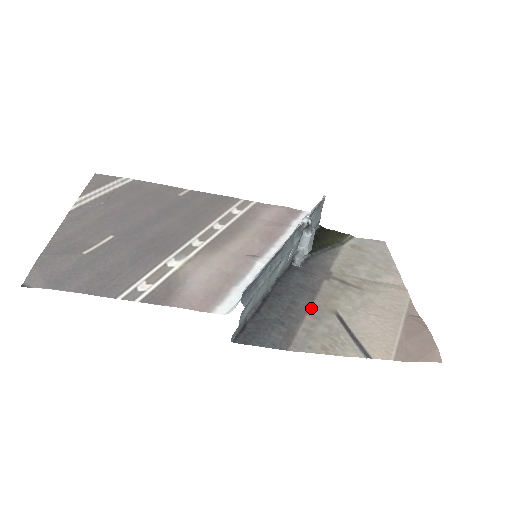
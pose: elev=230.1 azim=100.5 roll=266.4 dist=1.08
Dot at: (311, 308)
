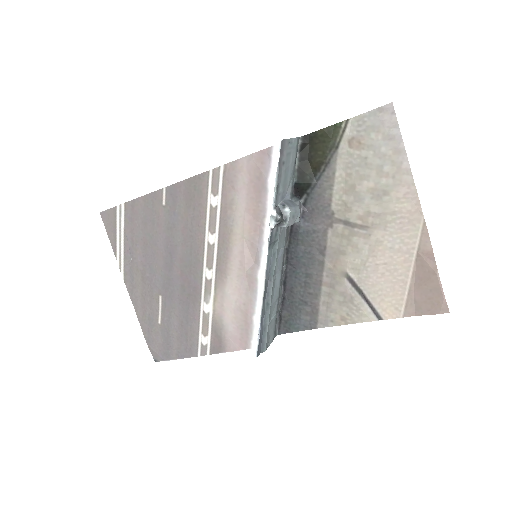
Dot at: (324, 276)
